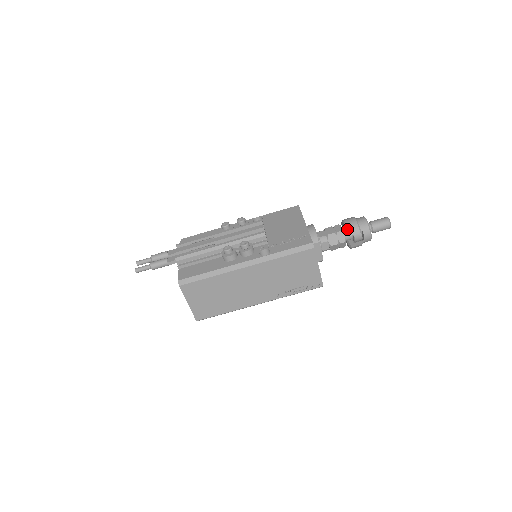
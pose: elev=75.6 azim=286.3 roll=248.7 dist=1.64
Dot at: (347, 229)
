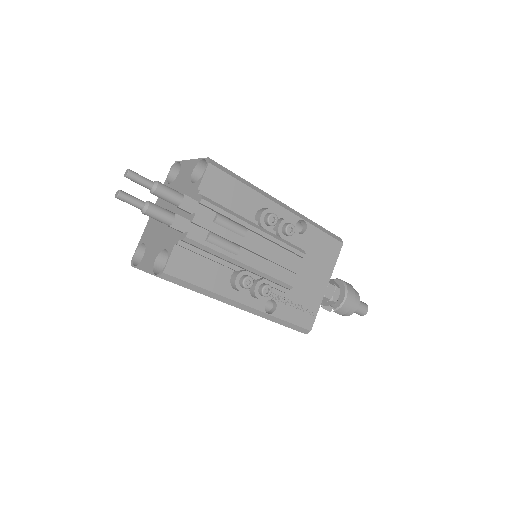
Dot at: (340, 308)
